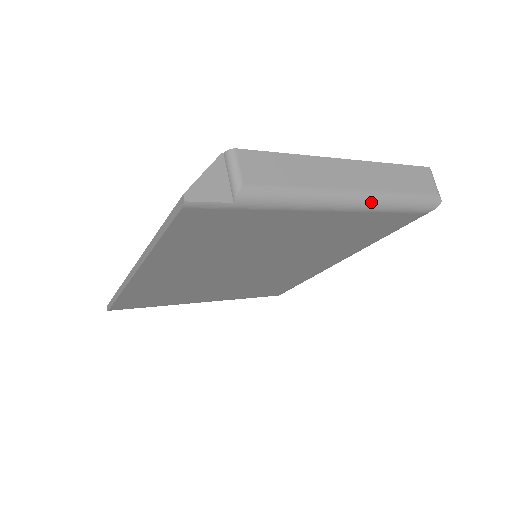
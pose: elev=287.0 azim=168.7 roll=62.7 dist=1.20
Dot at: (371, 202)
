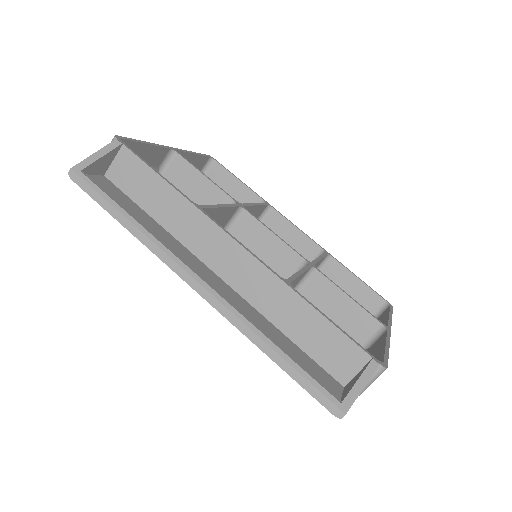
Dot at: occluded
